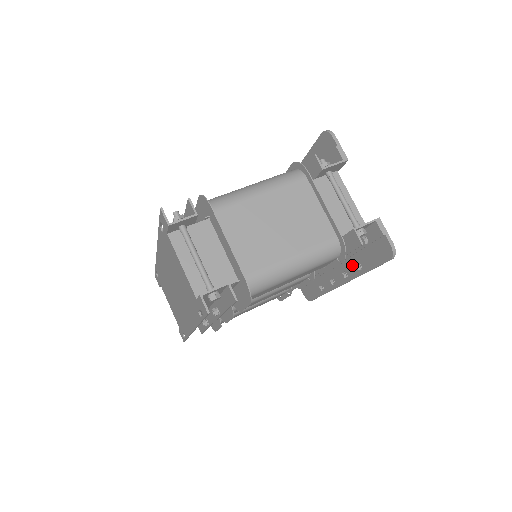
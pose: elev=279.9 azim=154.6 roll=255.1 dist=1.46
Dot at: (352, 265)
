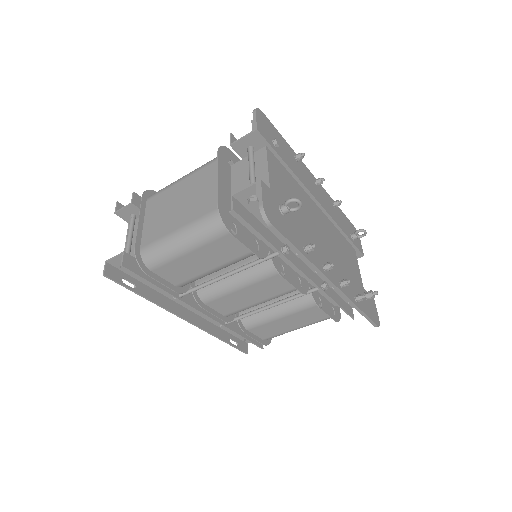
Dot at: occluded
